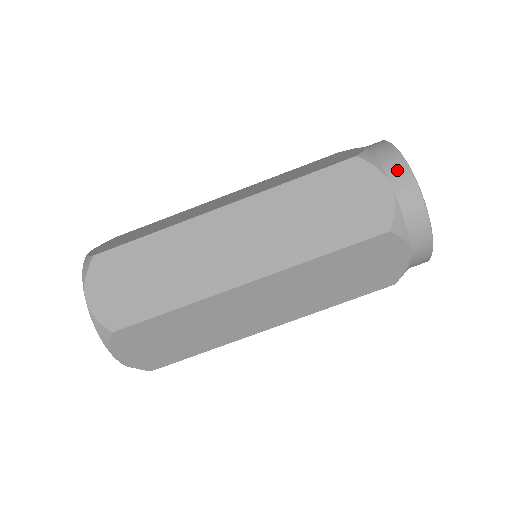
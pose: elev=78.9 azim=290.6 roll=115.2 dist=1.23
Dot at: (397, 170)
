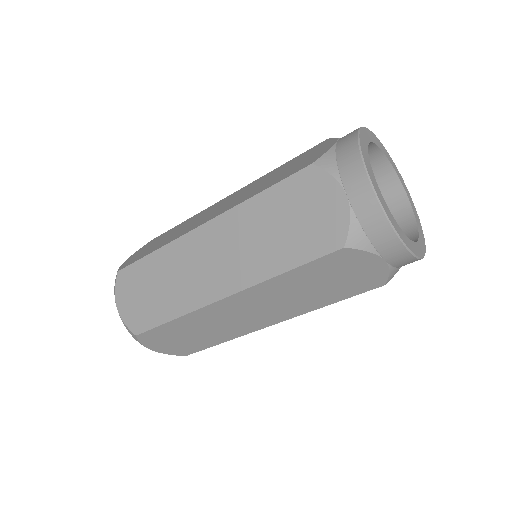
Dot at: (390, 248)
